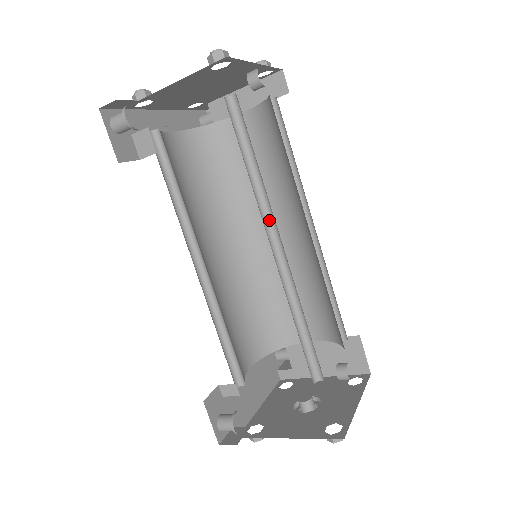
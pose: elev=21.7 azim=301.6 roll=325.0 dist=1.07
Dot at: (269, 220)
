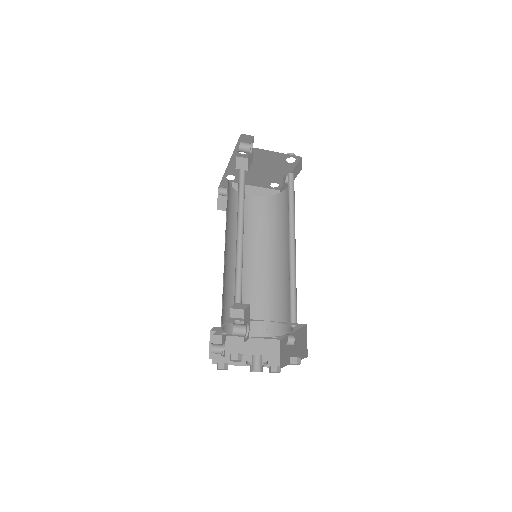
Dot at: (290, 231)
